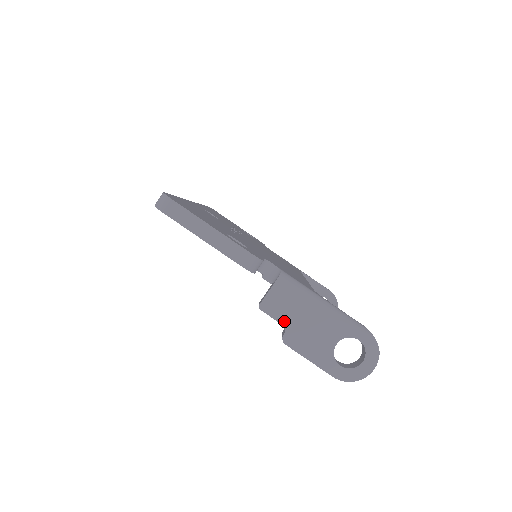
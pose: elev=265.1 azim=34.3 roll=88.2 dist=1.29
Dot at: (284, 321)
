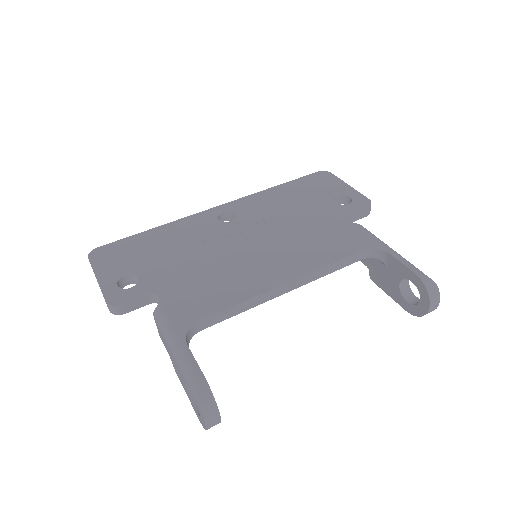
Dot at: (168, 352)
